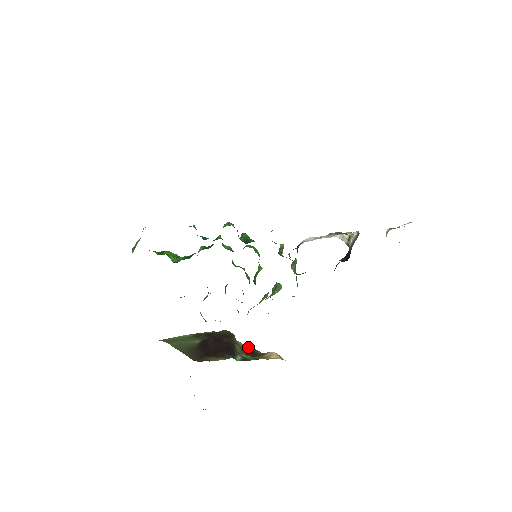
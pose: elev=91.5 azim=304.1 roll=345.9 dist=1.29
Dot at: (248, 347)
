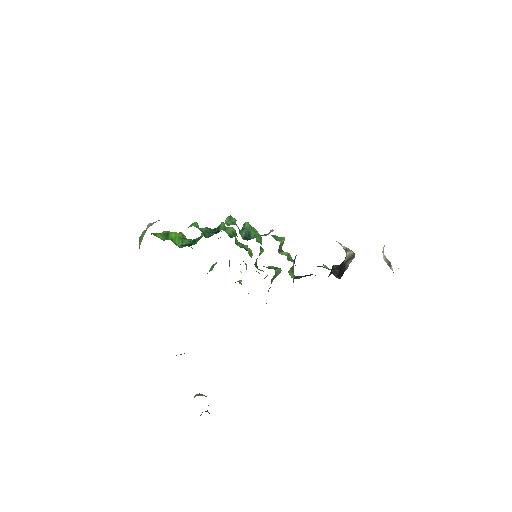
Dot at: occluded
